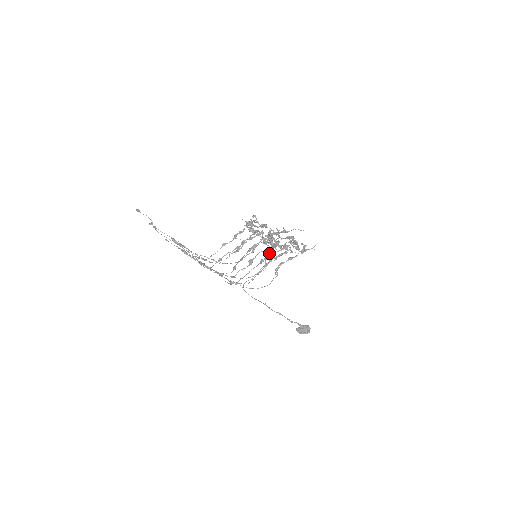
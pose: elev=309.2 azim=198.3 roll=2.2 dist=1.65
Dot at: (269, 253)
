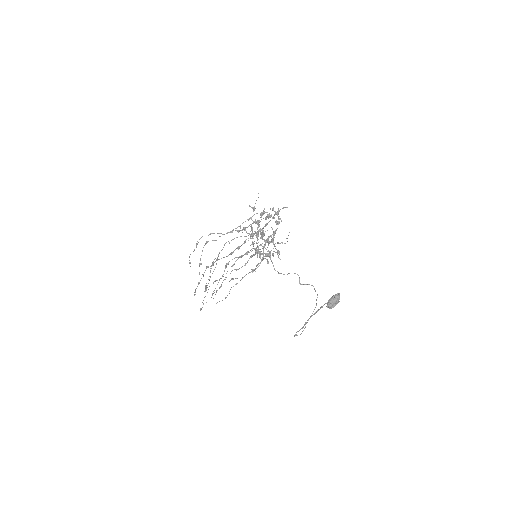
Dot at: occluded
